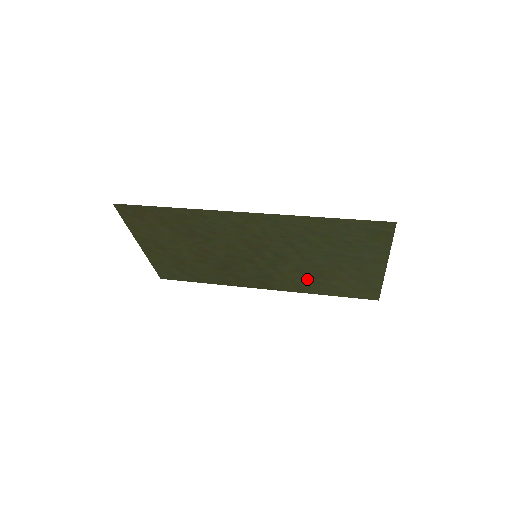
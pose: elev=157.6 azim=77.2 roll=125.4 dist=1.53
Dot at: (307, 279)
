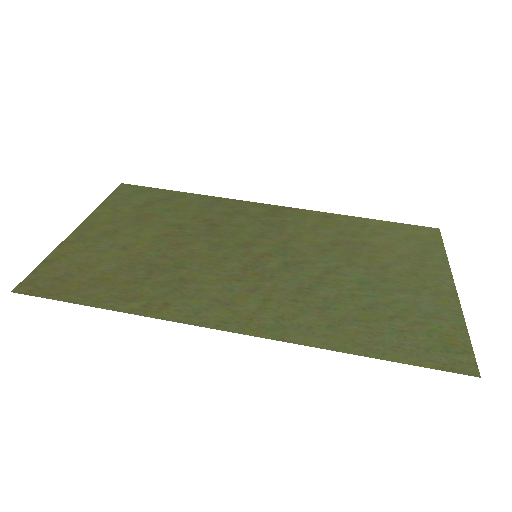
Dot at: (335, 236)
